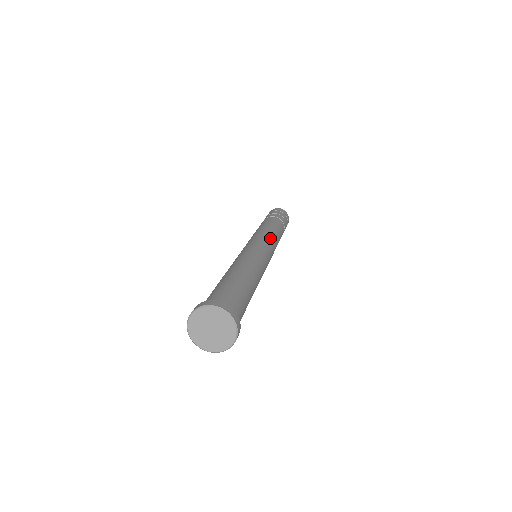
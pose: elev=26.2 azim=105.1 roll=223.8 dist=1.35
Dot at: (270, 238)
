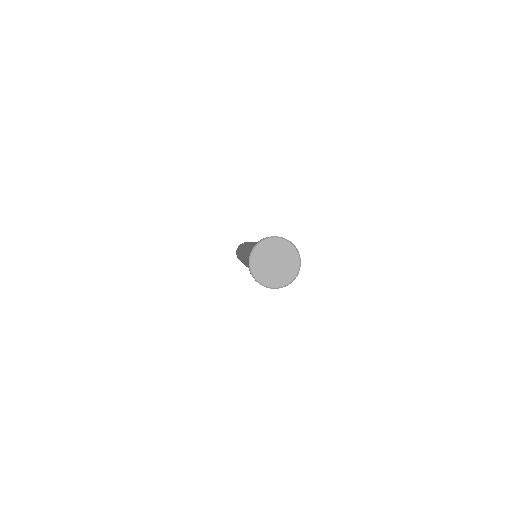
Dot at: occluded
